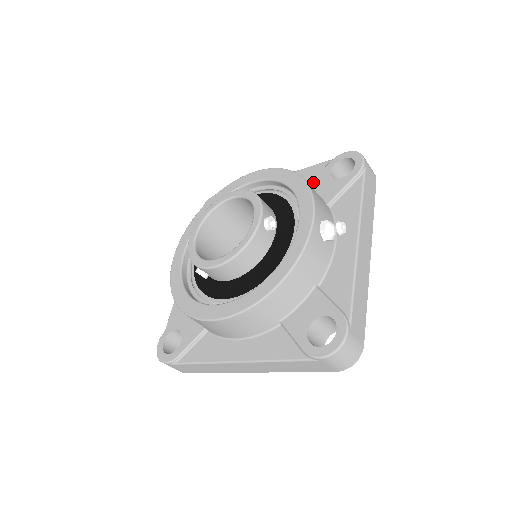
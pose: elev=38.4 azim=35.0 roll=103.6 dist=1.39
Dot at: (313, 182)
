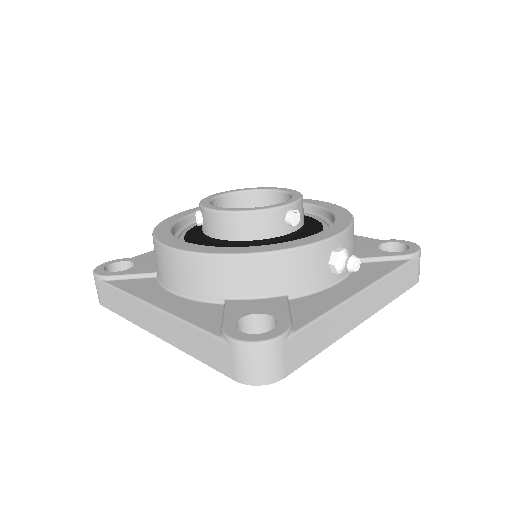
Dot at: (358, 242)
